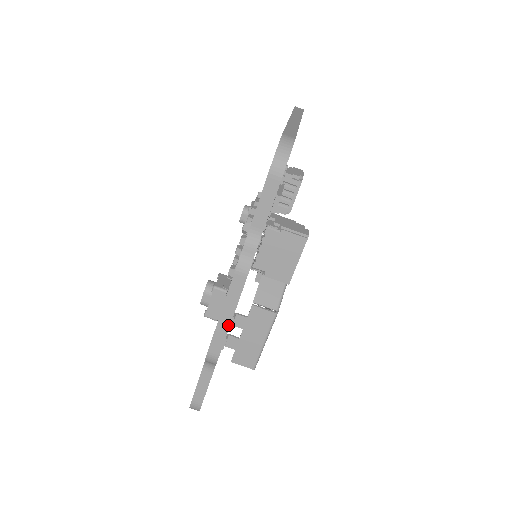
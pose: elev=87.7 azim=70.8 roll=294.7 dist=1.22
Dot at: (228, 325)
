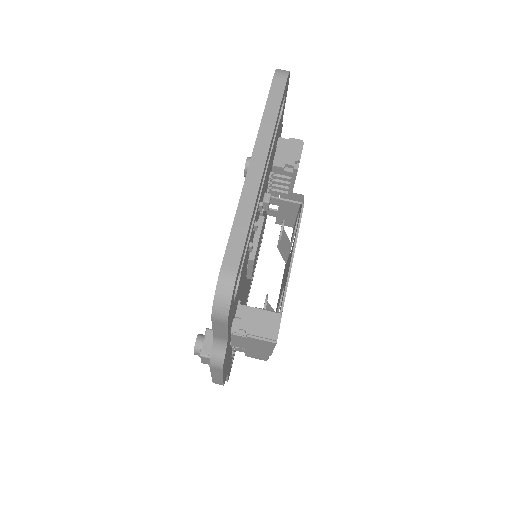
Dot at: (221, 379)
